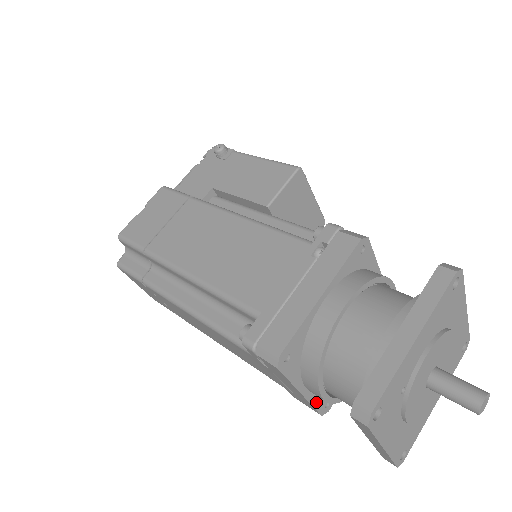
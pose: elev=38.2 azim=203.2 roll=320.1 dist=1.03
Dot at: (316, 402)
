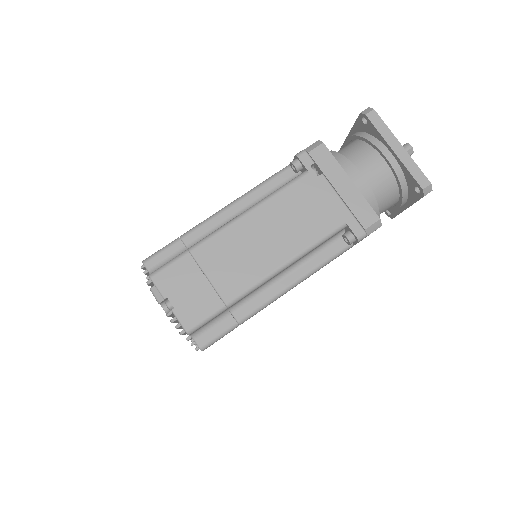
Dot at: (366, 203)
